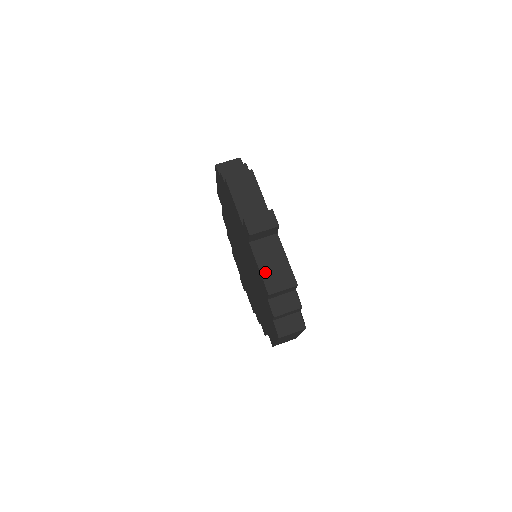
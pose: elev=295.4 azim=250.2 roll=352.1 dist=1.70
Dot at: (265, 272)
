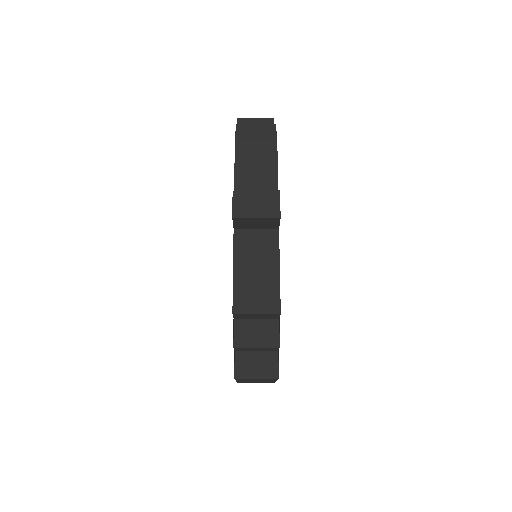
Dot at: (240, 278)
